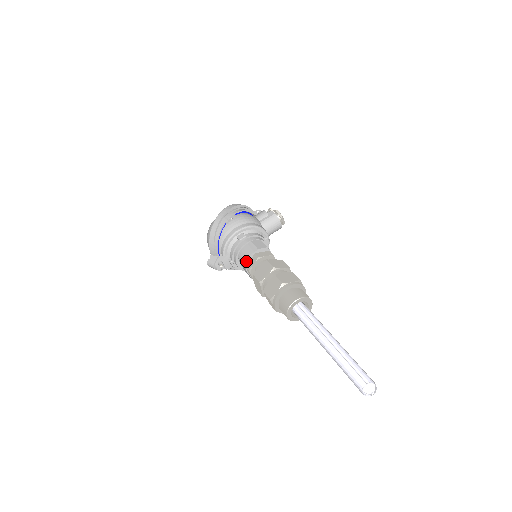
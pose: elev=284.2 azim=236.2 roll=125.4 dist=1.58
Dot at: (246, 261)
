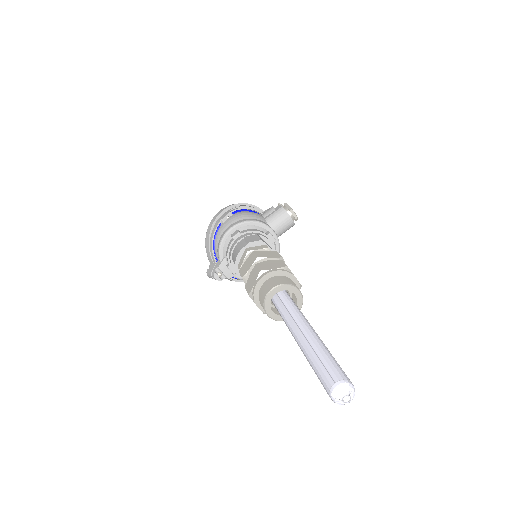
Dot at: (236, 259)
